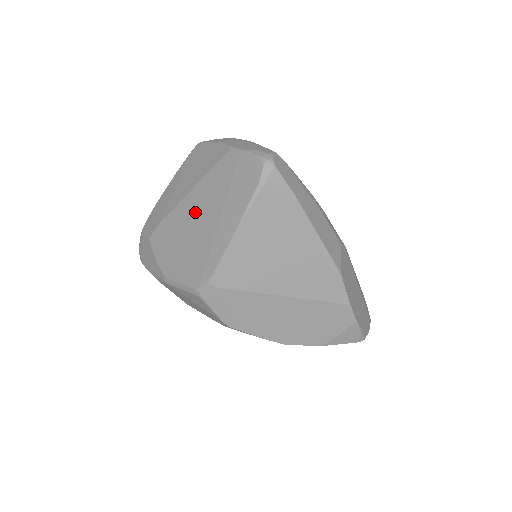
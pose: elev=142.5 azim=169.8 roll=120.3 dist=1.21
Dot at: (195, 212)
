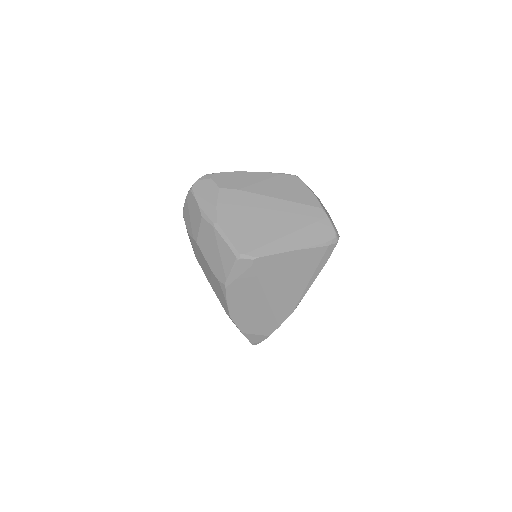
Dot at: (272, 213)
